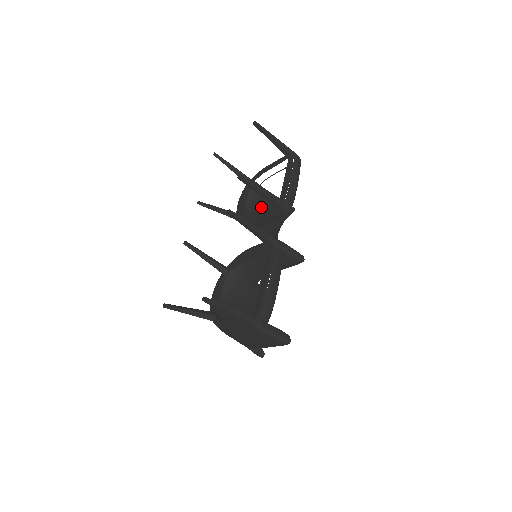
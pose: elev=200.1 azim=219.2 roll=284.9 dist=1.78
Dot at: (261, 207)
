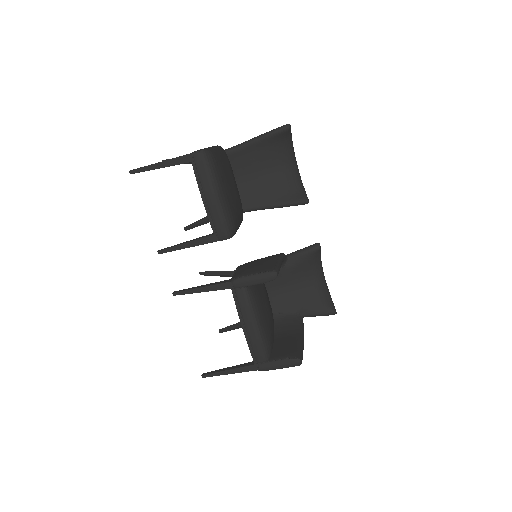
Dot at: (245, 170)
